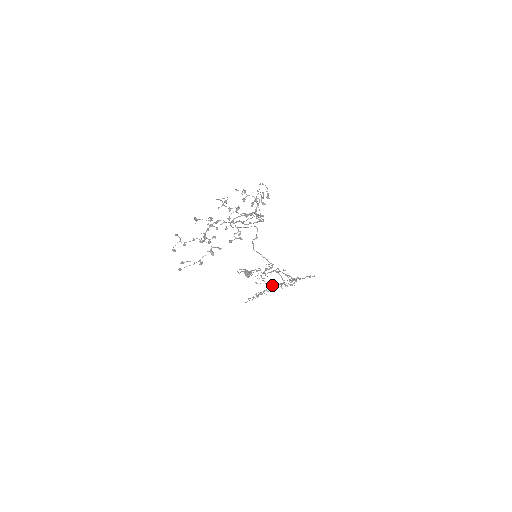
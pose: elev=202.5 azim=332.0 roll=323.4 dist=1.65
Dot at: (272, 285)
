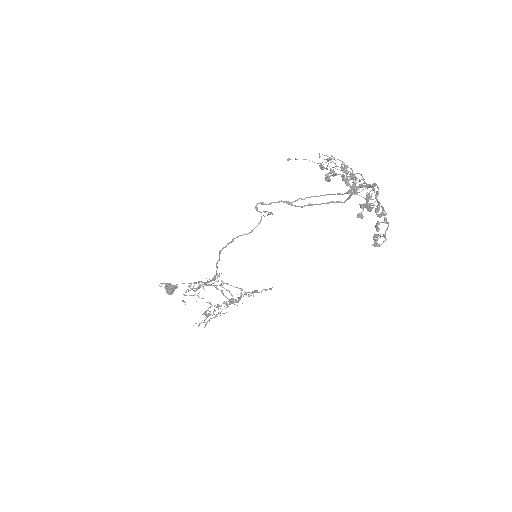
Dot at: (226, 301)
